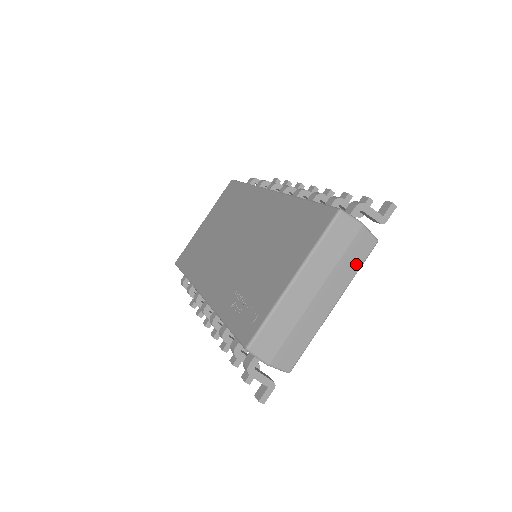
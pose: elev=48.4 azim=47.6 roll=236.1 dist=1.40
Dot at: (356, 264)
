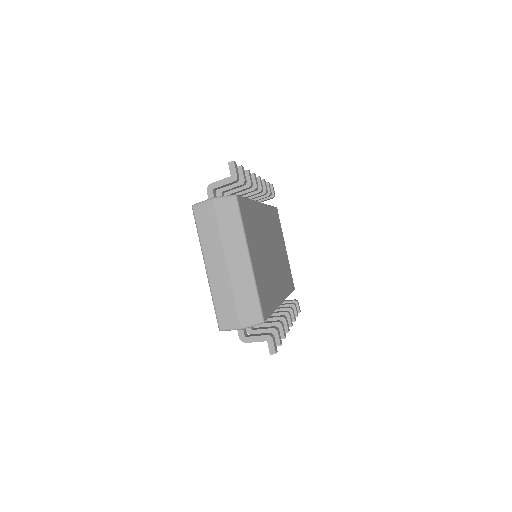
Dot at: (235, 222)
